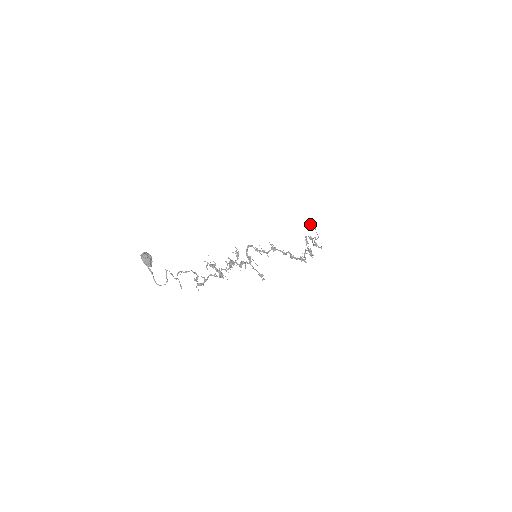
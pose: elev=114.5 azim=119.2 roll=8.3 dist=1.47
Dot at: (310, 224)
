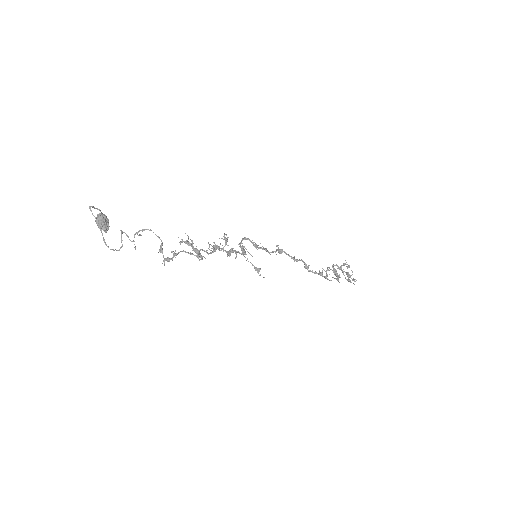
Dot at: (343, 263)
